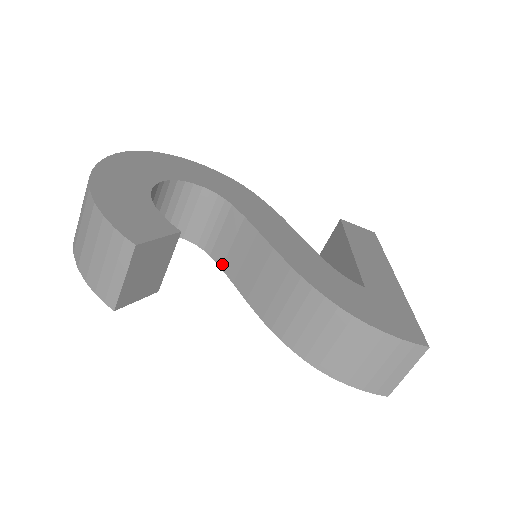
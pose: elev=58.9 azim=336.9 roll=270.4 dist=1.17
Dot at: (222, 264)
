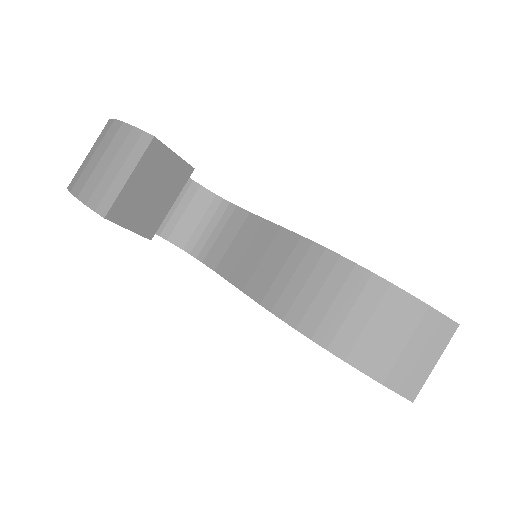
Dot at: (216, 266)
